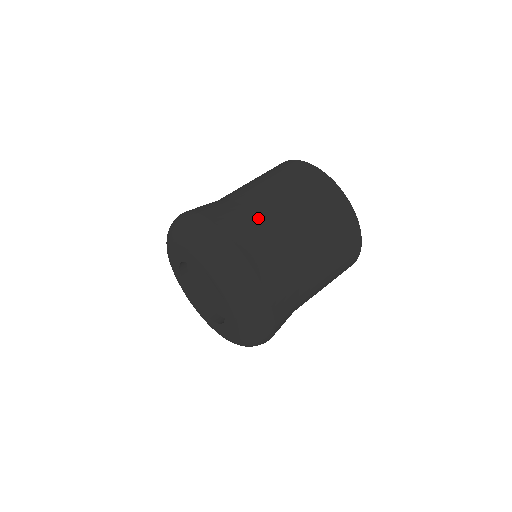
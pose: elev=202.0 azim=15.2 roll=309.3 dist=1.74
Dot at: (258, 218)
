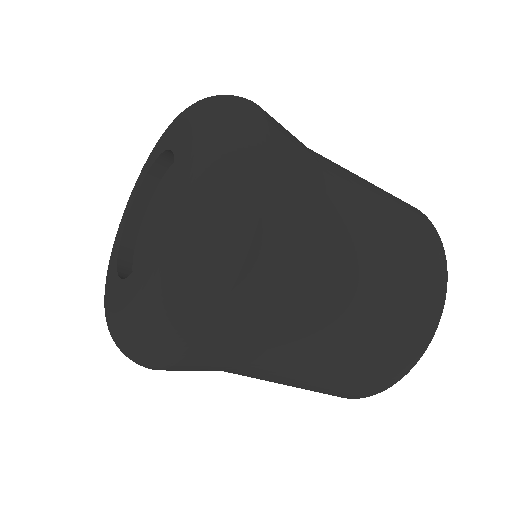
Dot at: (325, 185)
